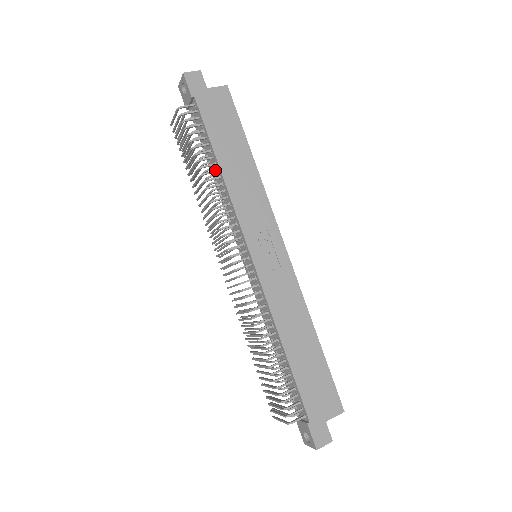
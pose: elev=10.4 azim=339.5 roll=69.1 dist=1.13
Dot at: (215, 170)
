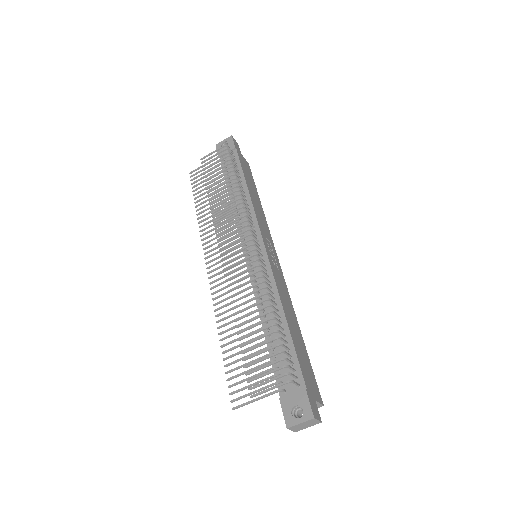
Dot at: (243, 187)
